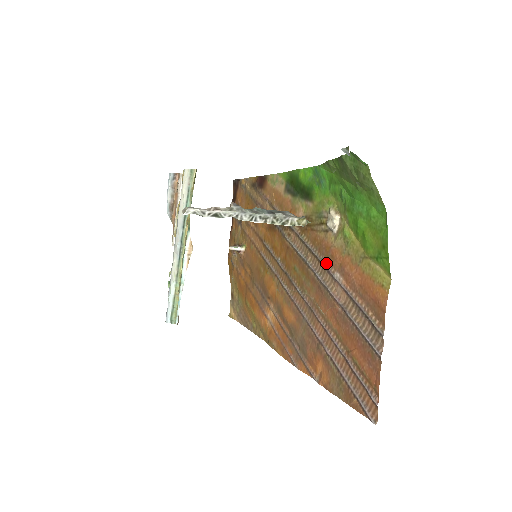
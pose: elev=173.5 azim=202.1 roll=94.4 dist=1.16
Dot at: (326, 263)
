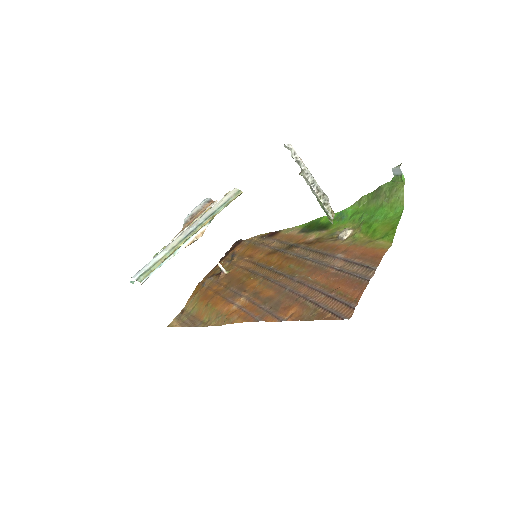
Dot at: (329, 252)
